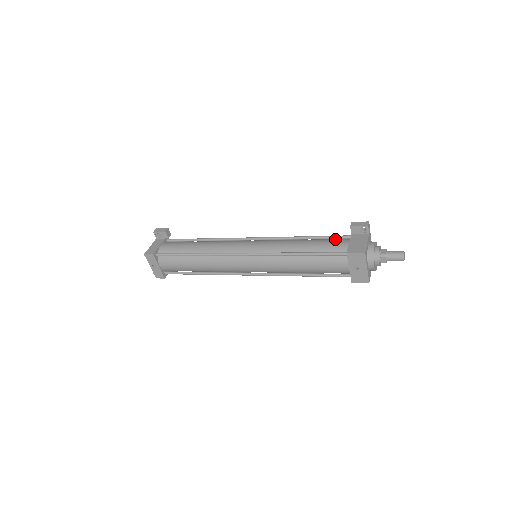
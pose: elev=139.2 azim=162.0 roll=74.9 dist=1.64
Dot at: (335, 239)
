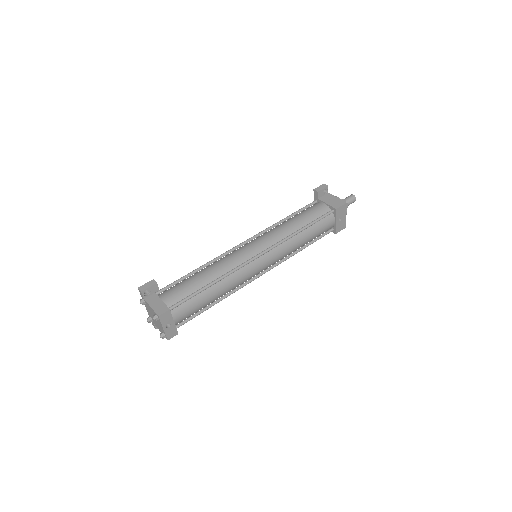
Dot at: (310, 207)
